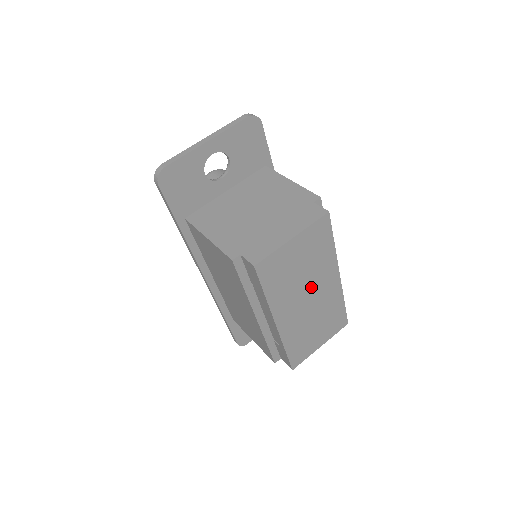
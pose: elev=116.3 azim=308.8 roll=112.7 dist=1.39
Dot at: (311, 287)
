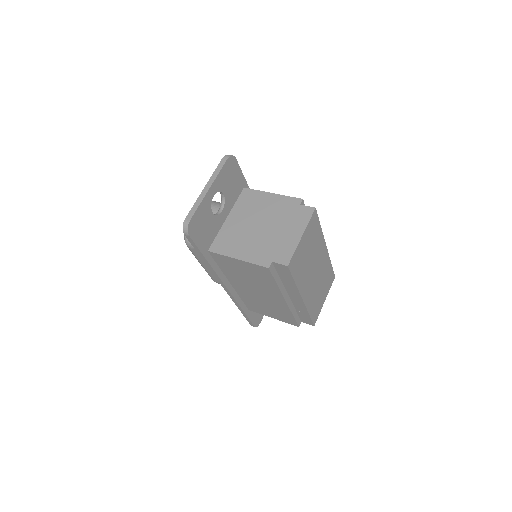
Dot at: (315, 263)
